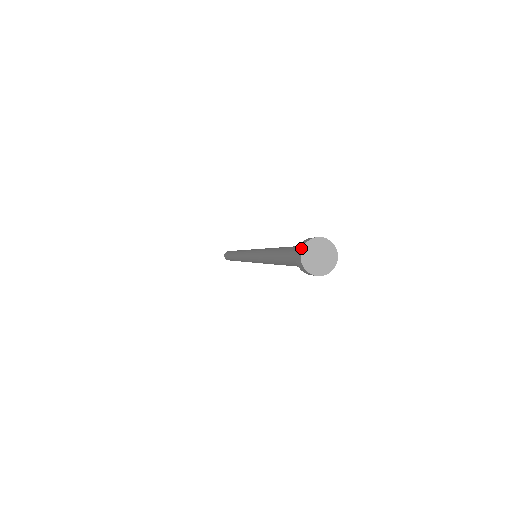
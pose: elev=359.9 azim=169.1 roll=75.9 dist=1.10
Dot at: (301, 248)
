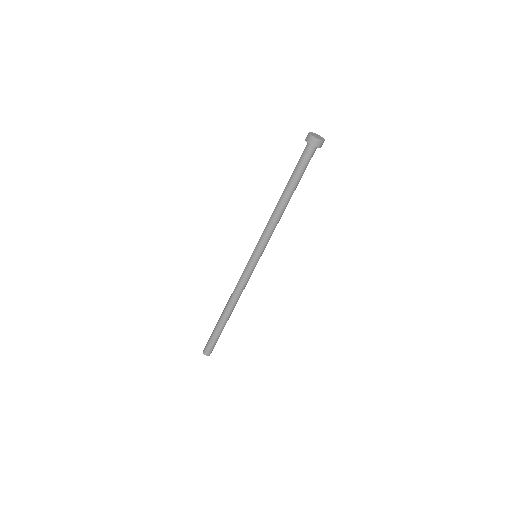
Dot at: occluded
